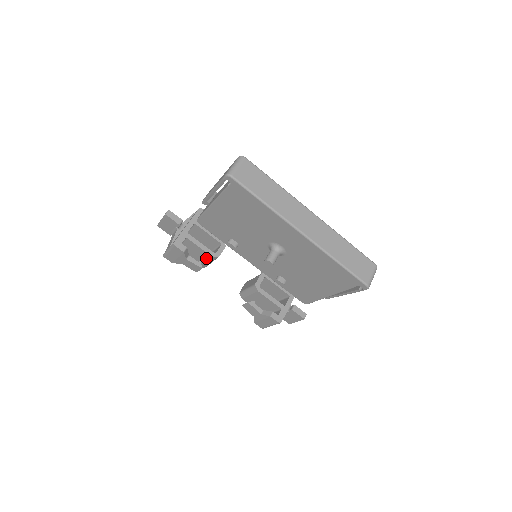
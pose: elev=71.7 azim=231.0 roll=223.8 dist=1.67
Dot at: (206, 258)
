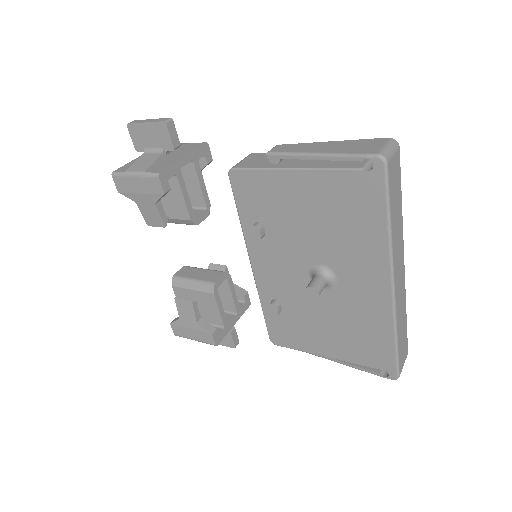
Dot at: (177, 215)
